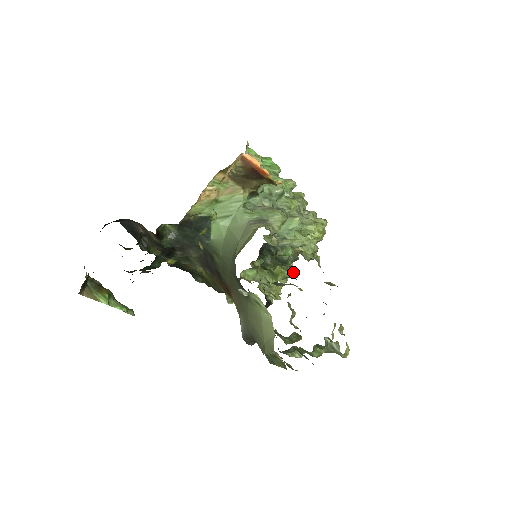
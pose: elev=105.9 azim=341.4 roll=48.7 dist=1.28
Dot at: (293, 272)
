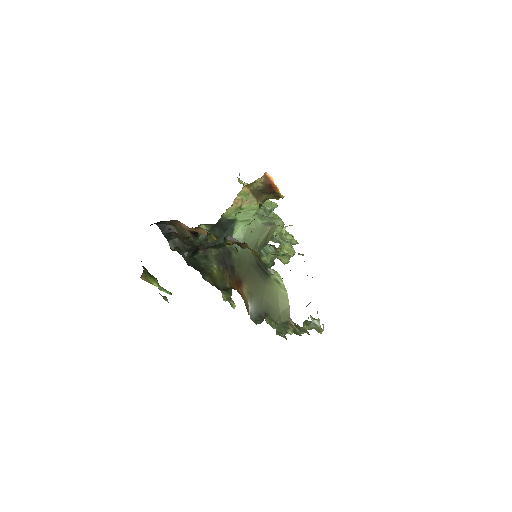
Dot at: occluded
